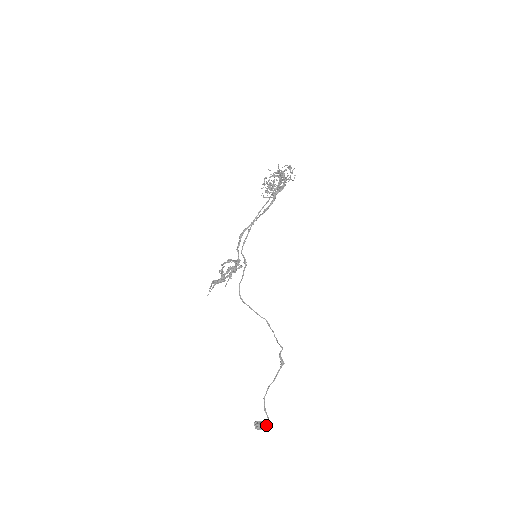
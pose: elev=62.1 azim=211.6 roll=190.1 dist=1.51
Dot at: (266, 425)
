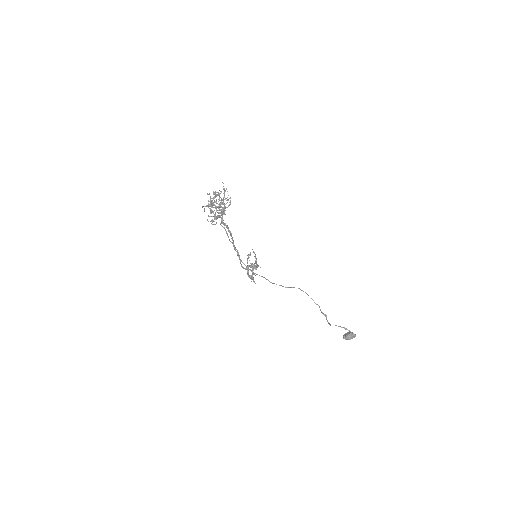
Dot at: (350, 337)
